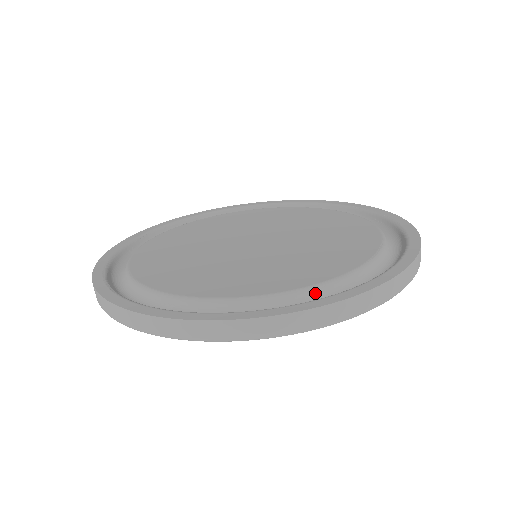
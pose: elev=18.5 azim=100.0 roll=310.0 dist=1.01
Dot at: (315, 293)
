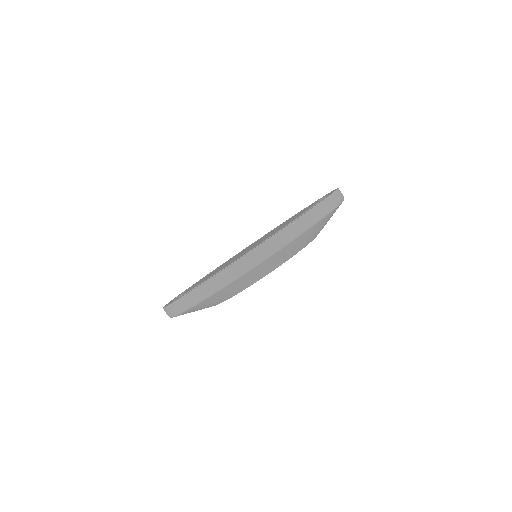
Dot at: occluded
